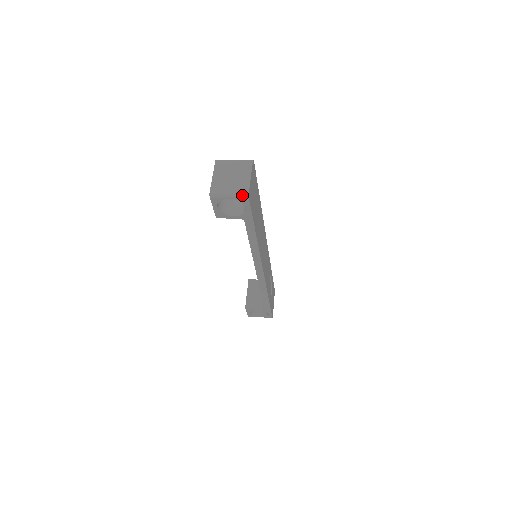
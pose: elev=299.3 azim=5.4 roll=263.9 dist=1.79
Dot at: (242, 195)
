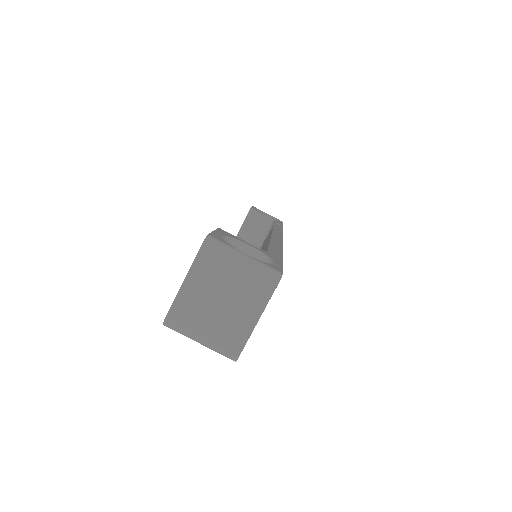
Dot at: (224, 354)
